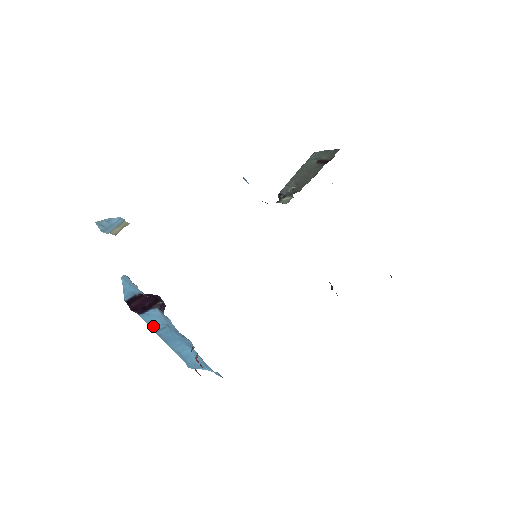
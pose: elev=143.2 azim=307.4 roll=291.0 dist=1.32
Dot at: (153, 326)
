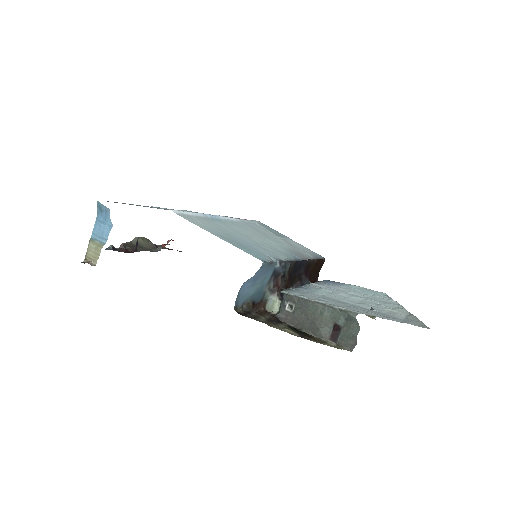
Dot at: occluded
